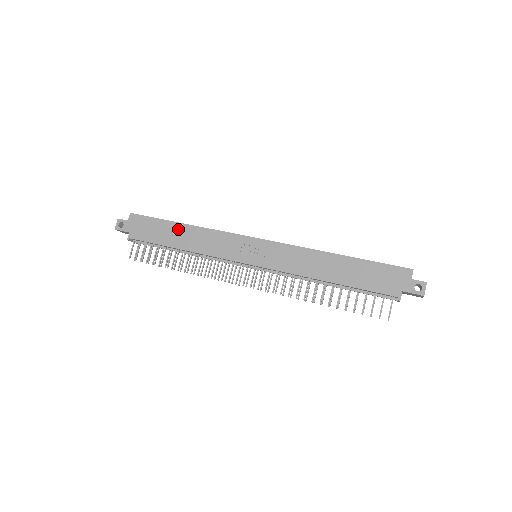
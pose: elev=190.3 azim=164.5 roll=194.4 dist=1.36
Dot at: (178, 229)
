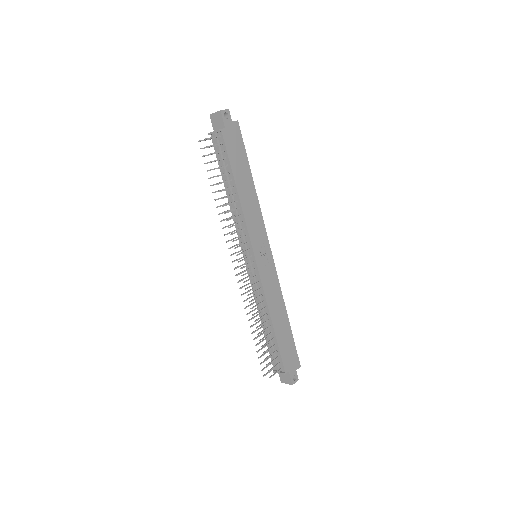
Dot at: (248, 178)
